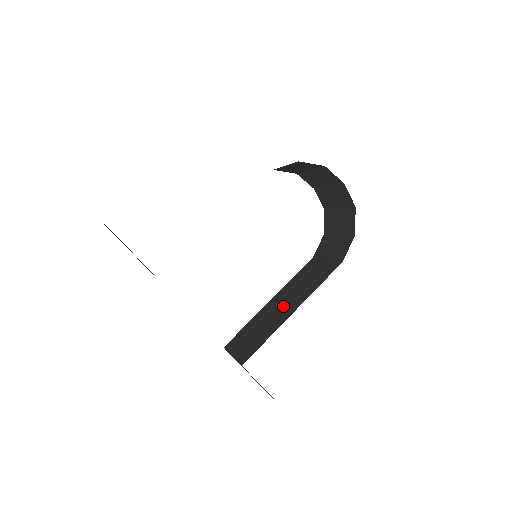
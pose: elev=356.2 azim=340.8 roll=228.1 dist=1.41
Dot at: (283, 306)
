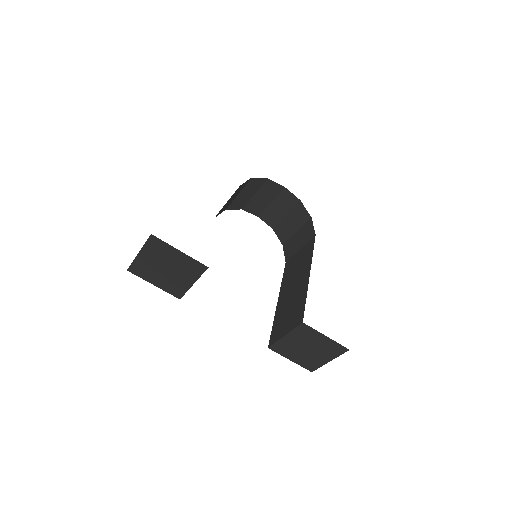
Dot at: (295, 286)
